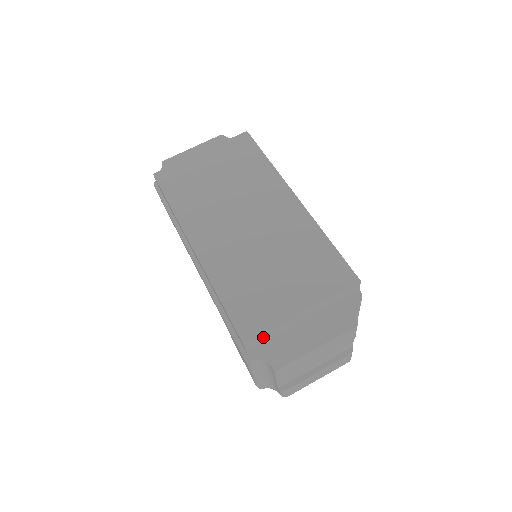
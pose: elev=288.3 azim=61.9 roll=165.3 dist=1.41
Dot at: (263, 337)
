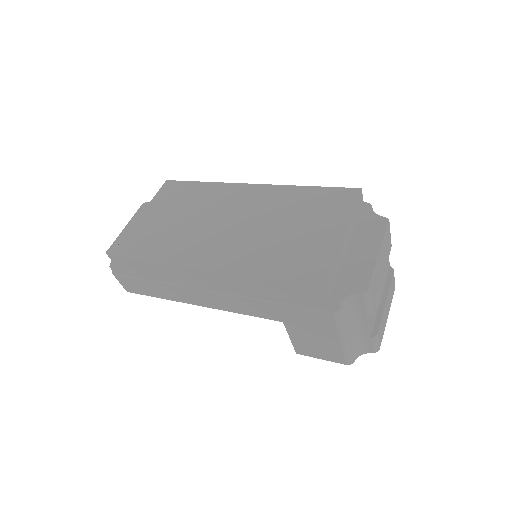
Dot at: (333, 276)
